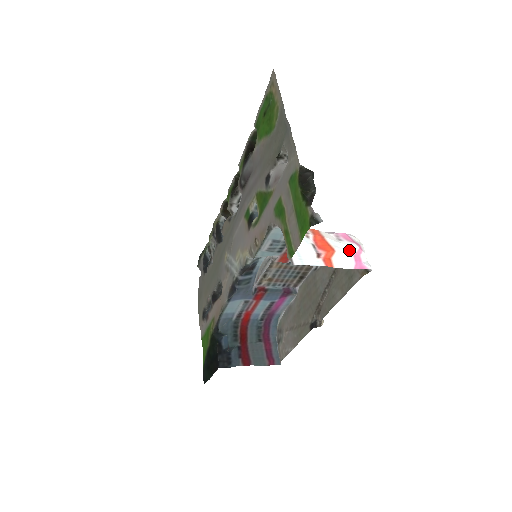
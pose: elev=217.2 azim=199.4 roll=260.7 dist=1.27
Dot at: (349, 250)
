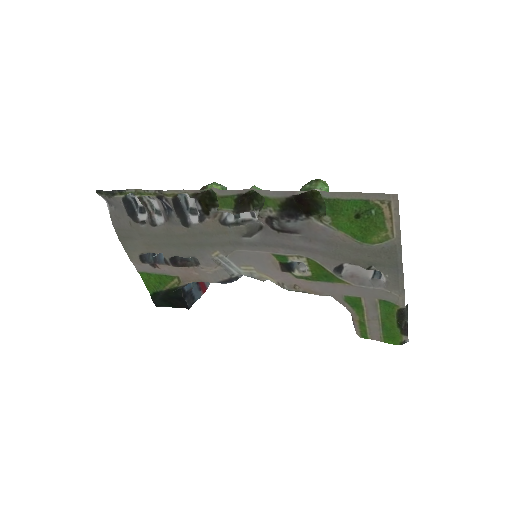
Dot at: occluded
